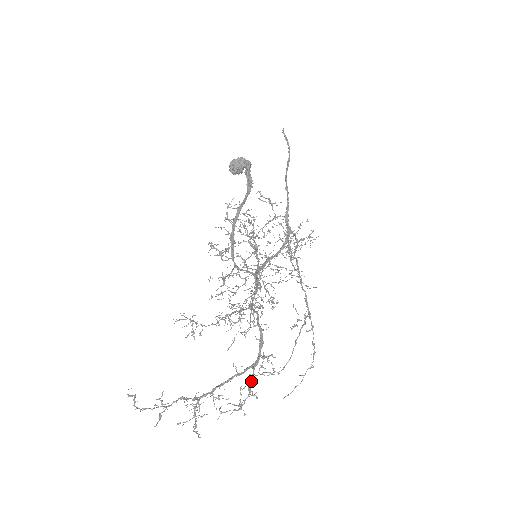
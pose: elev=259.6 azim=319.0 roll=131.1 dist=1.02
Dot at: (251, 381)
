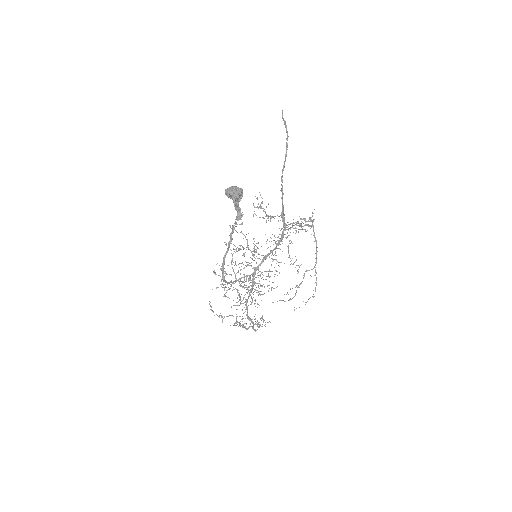
Dot at: (254, 330)
